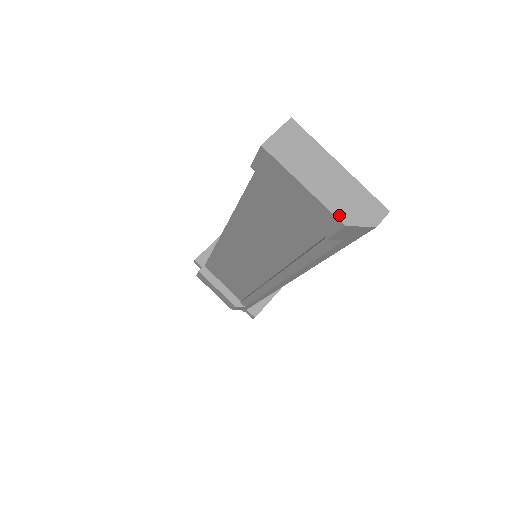
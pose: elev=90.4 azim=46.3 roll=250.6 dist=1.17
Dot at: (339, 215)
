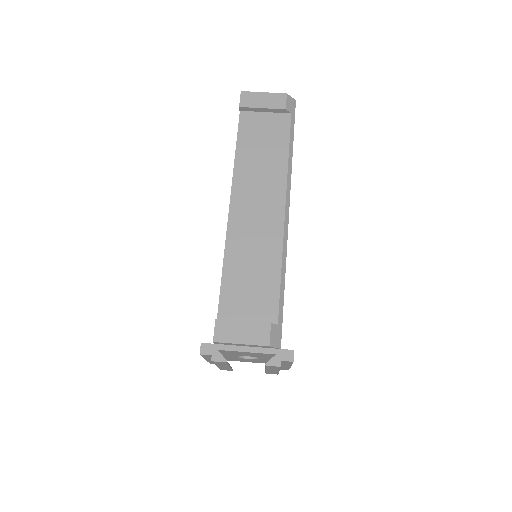
Dot at: (282, 94)
